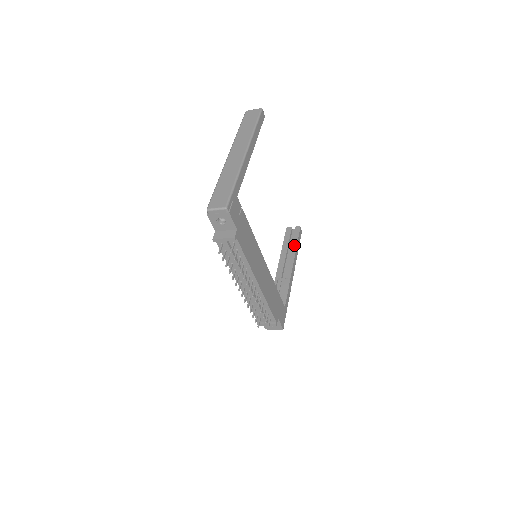
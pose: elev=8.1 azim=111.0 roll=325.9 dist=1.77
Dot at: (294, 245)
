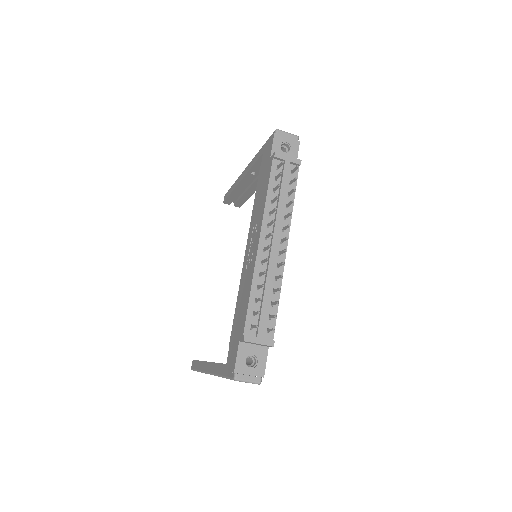
Dot at: occluded
